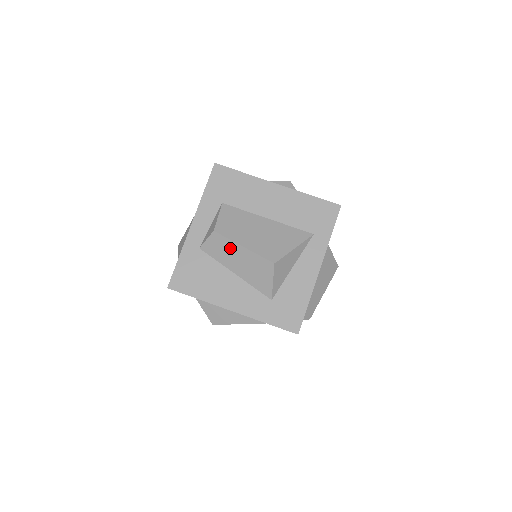
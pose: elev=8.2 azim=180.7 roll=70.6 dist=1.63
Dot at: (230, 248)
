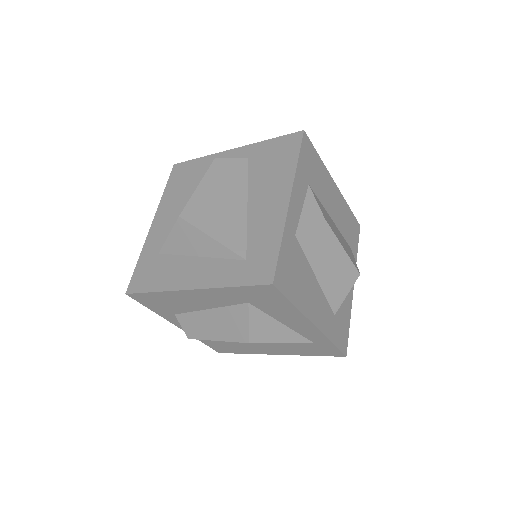
Dot at: (329, 245)
